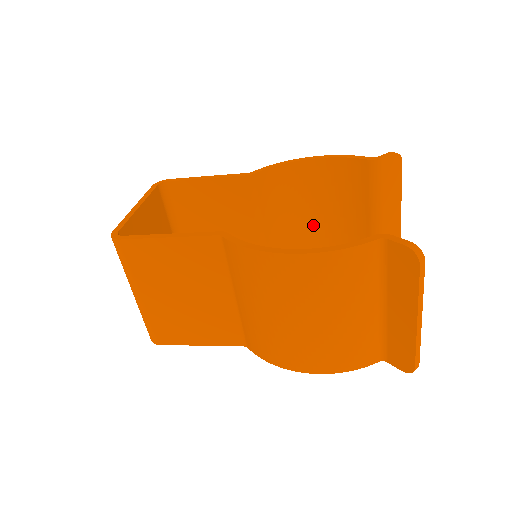
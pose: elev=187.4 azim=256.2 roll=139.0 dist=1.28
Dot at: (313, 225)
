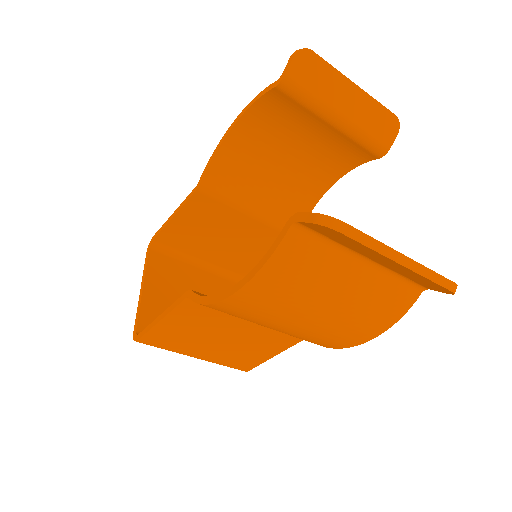
Dot at: (297, 168)
